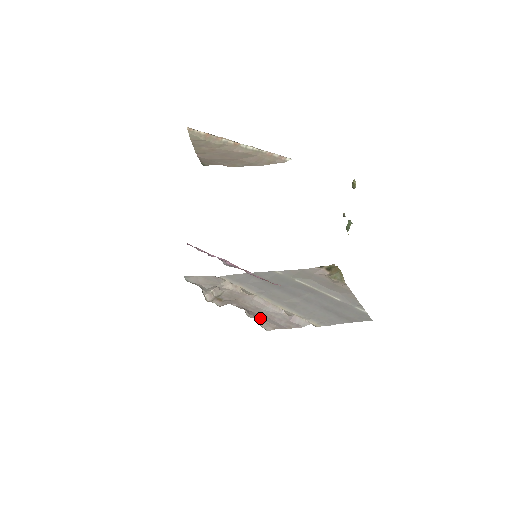
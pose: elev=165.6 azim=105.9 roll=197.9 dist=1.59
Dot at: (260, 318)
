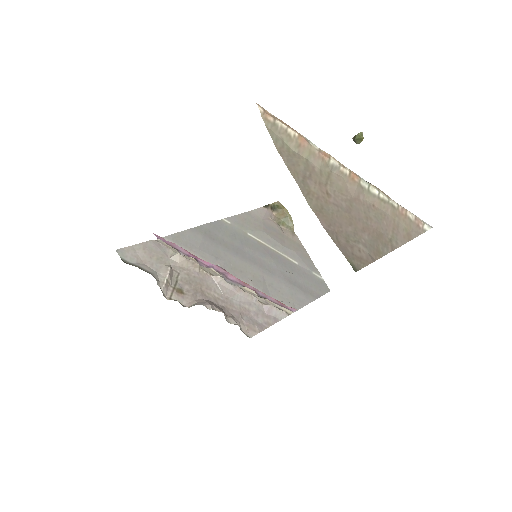
Dot at: (238, 318)
